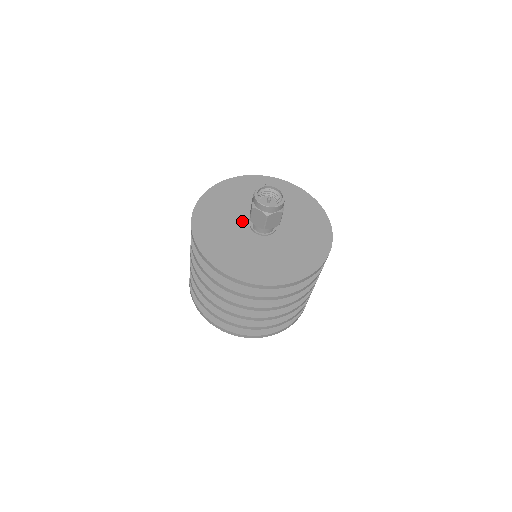
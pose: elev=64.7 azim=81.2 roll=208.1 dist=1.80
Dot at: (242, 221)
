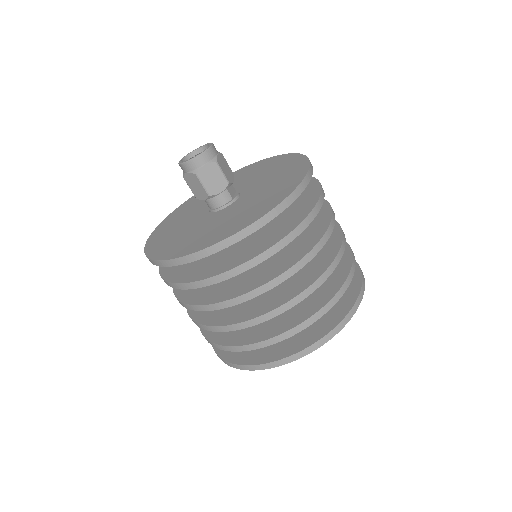
Dot at: (202, 211)
